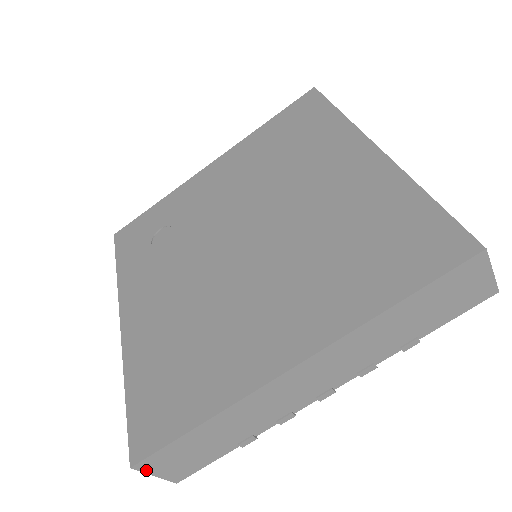
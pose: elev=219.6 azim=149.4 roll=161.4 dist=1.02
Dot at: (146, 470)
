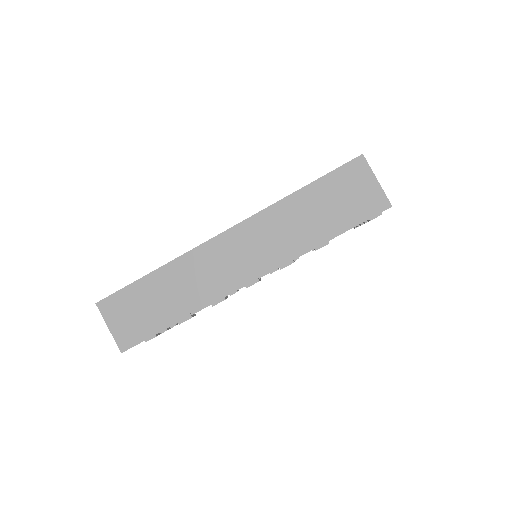
Dot at: (105, 314)
